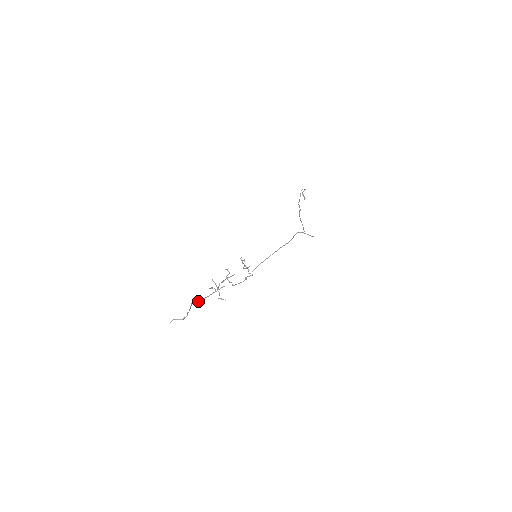
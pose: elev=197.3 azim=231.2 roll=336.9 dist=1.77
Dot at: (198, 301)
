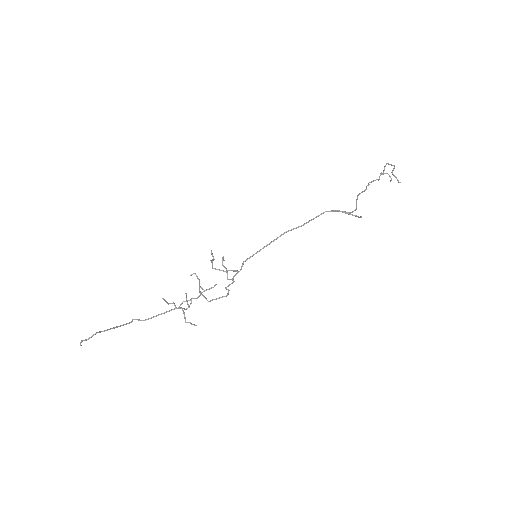
Dot at: (137, 319)
